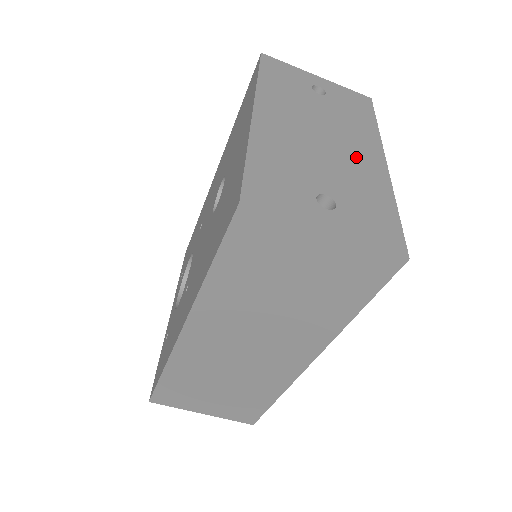
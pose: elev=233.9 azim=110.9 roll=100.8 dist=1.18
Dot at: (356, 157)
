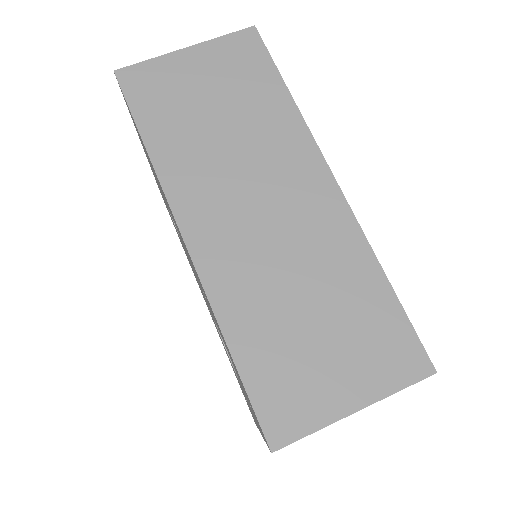
Dot at: occluded
